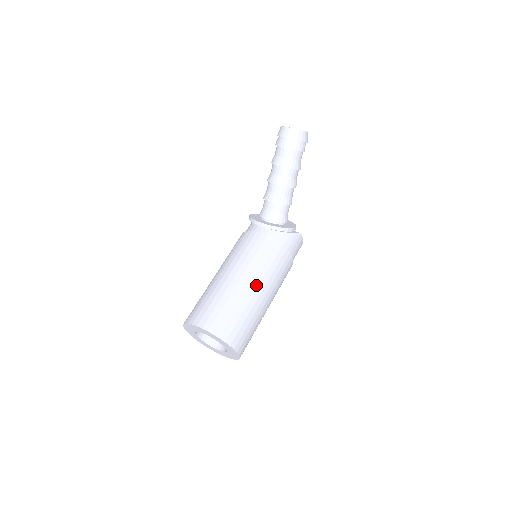
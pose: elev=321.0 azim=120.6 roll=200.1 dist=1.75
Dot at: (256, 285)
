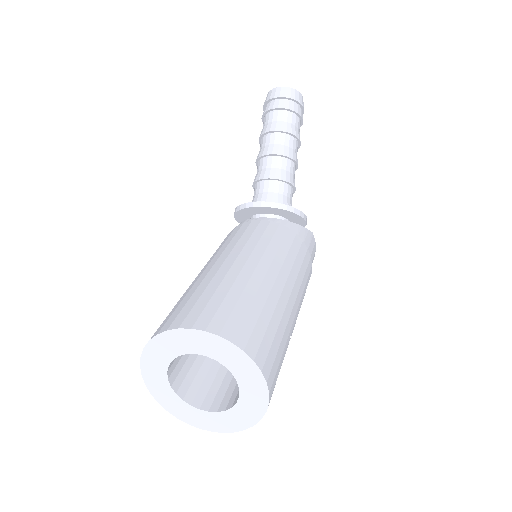
Dot at: (274, 273)
